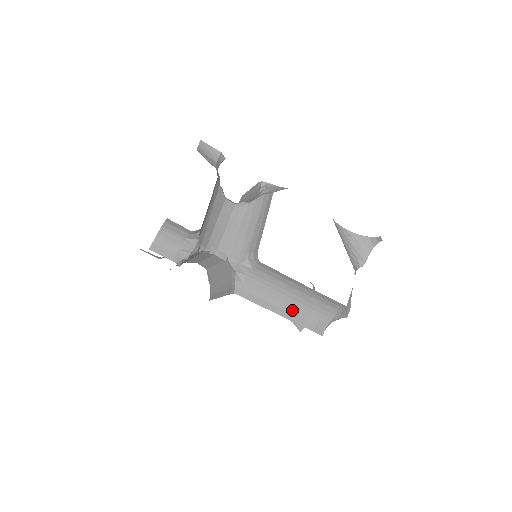
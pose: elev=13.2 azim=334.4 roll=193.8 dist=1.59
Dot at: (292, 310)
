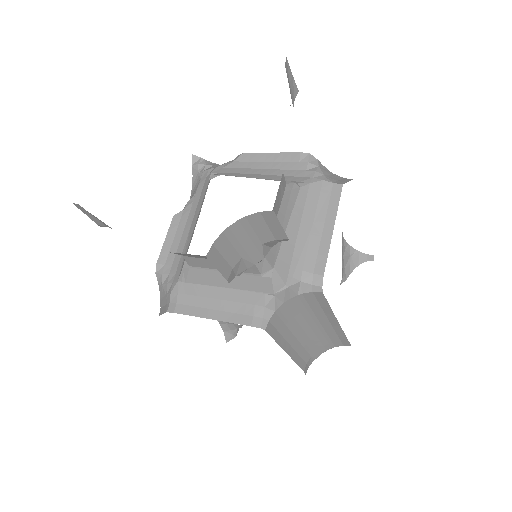
Dot at: (298, 346)
